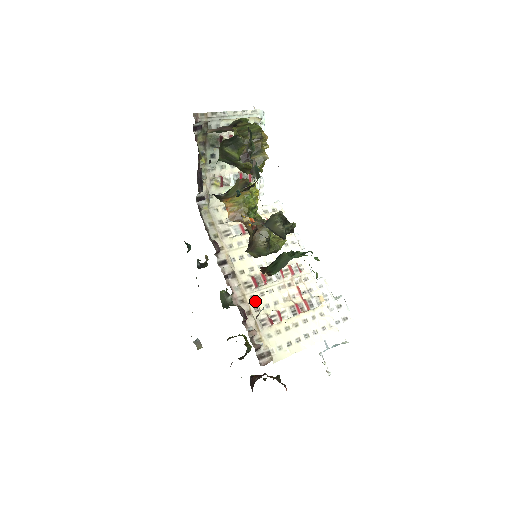
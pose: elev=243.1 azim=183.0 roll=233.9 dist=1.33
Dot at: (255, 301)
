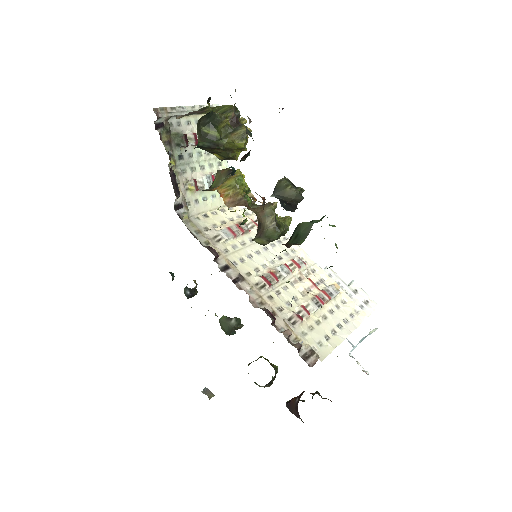
Dot at: (274, 301)
